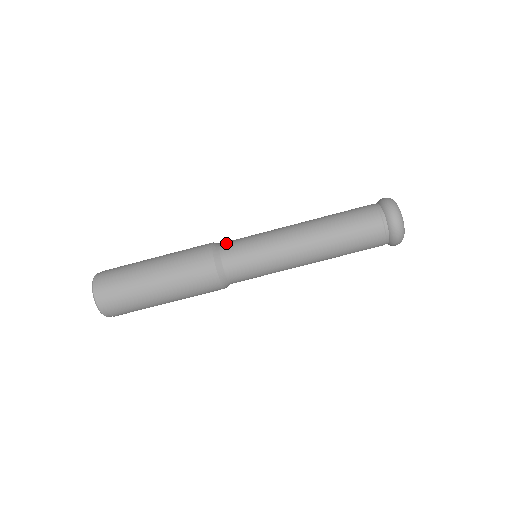
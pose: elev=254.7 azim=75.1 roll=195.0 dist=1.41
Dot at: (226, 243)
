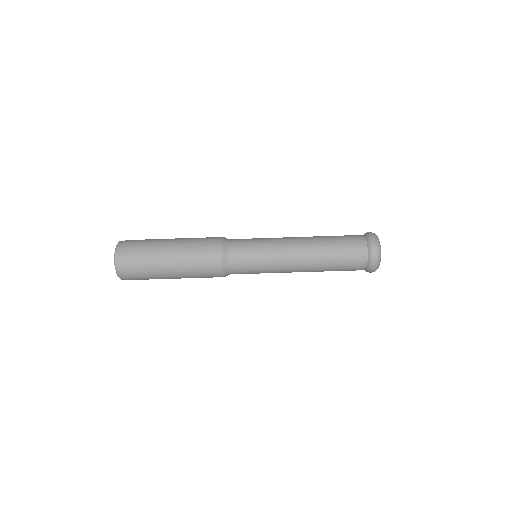
Dot at: (234, 239)
